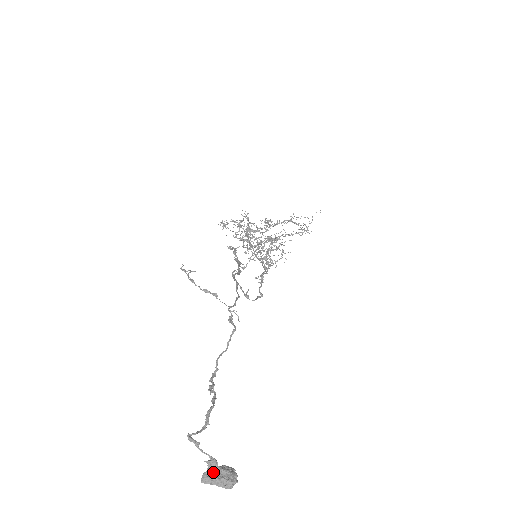
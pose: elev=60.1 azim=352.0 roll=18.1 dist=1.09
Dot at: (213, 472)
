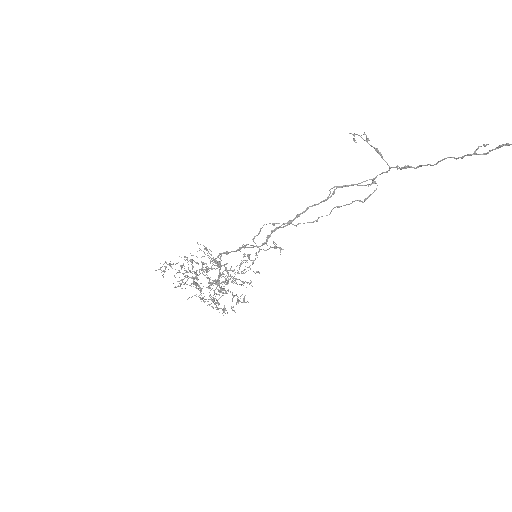
Dot at: out of frame
